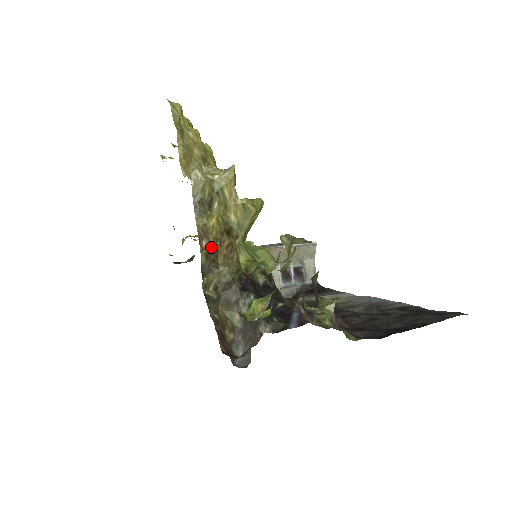
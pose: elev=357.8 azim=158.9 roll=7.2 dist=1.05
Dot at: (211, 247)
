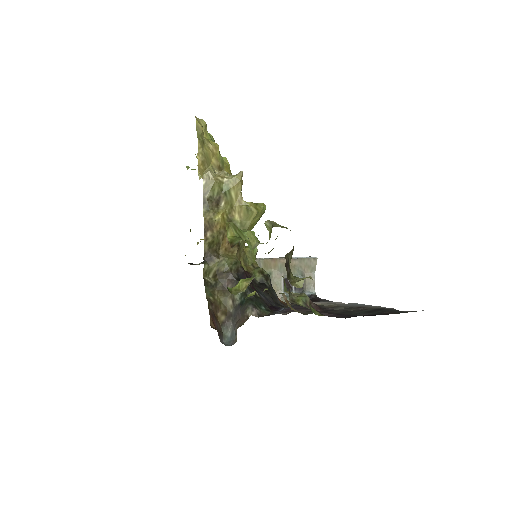
Dot at: (214, 238)
